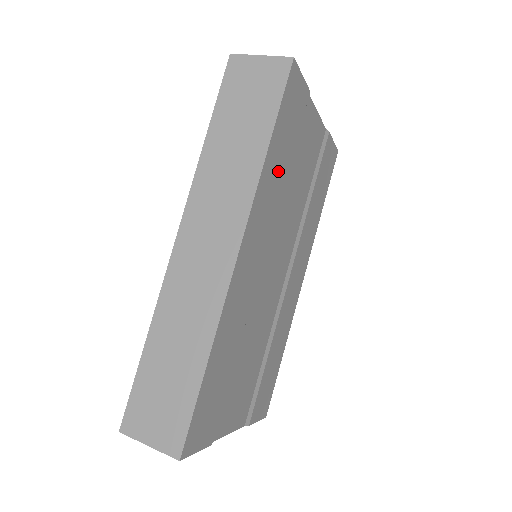
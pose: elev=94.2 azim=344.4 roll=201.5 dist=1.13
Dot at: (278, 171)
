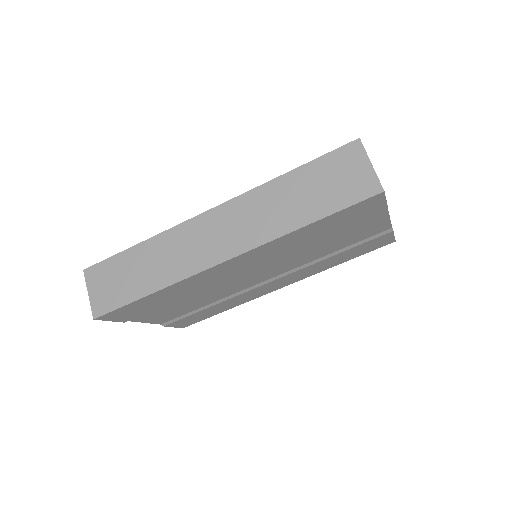
Dot at: (306, 237)
